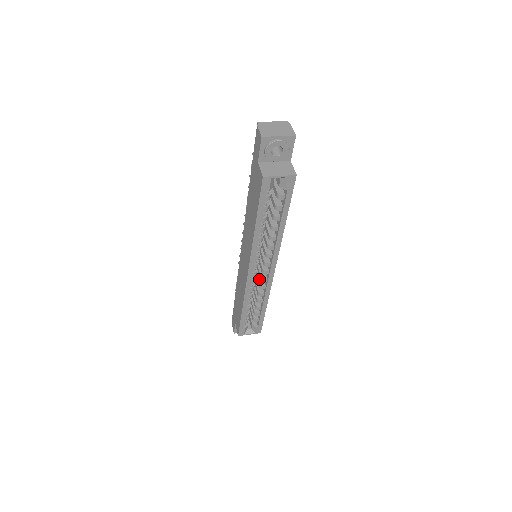
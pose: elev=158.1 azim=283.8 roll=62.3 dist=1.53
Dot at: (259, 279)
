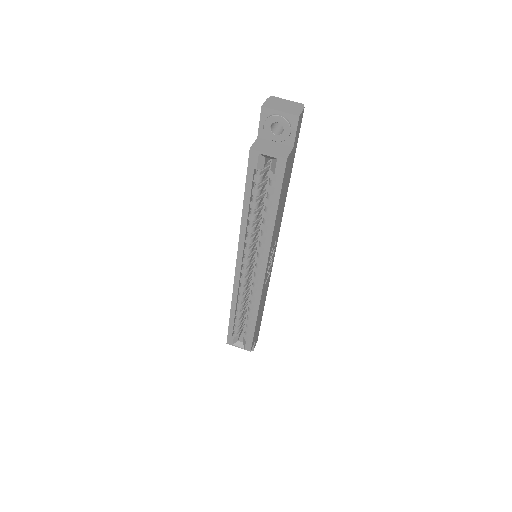
Dot at: occluded
